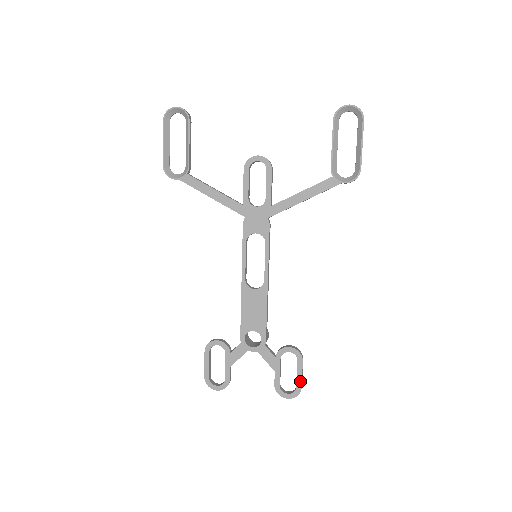
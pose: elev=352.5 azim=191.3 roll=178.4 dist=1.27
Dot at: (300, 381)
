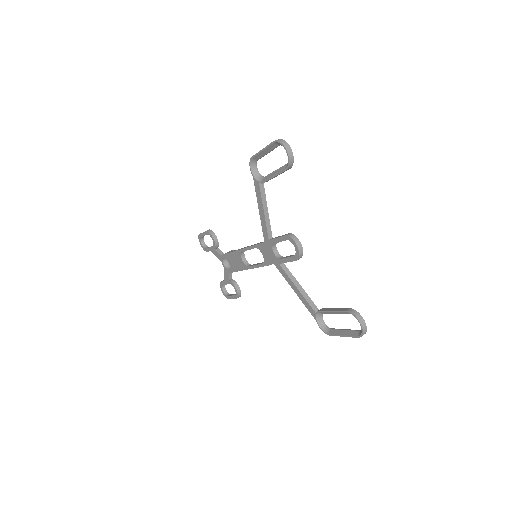
Dot at: (230, 298)
